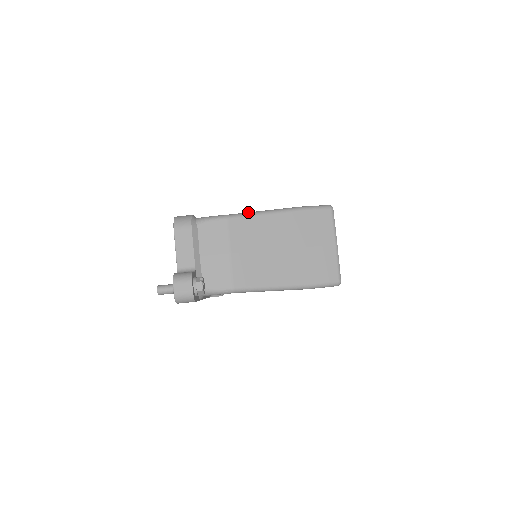
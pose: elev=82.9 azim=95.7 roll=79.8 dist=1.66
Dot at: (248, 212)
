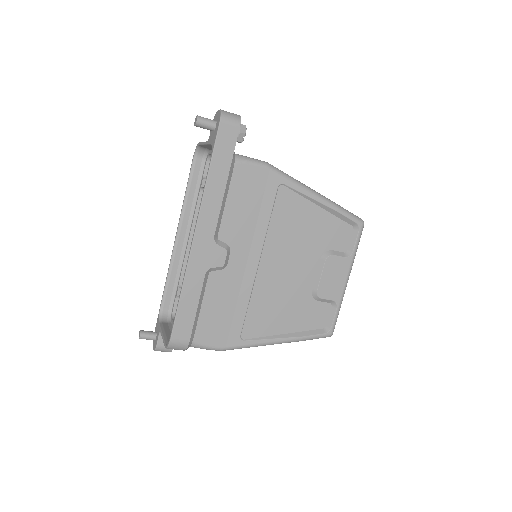
Dot at: (246, 347)
